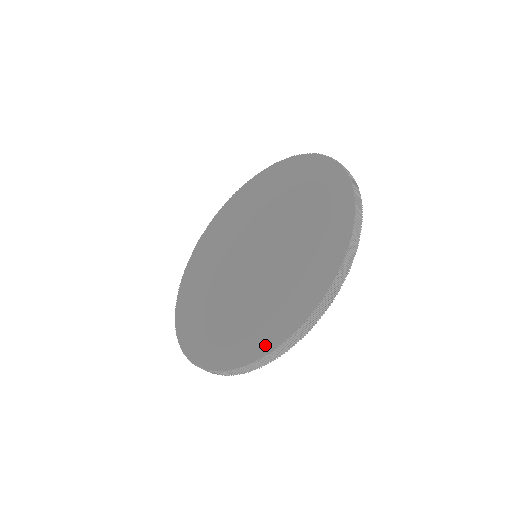
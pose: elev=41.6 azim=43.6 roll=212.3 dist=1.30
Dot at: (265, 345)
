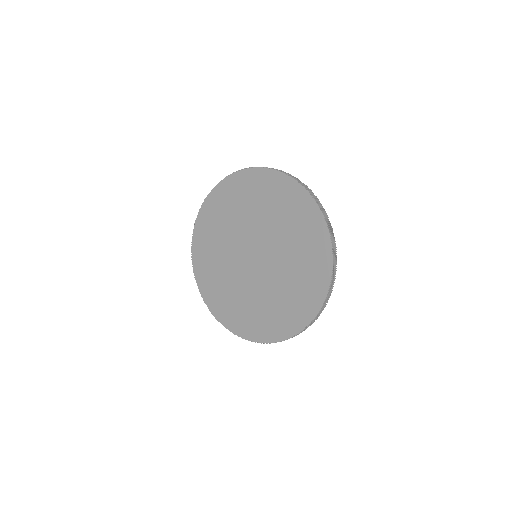
Dot at: (277, 335)
